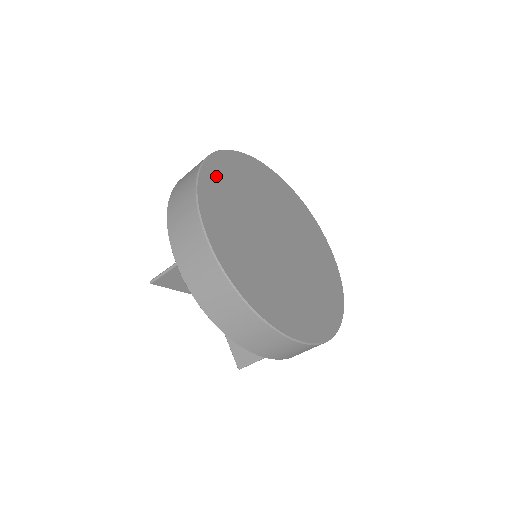
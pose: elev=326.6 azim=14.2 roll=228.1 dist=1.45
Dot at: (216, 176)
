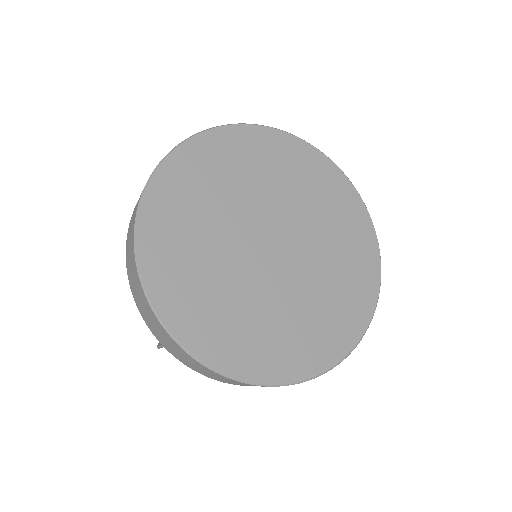
Dot at: (241, 142)
